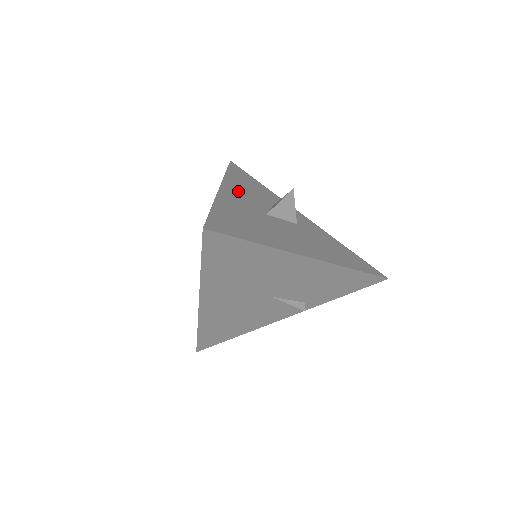
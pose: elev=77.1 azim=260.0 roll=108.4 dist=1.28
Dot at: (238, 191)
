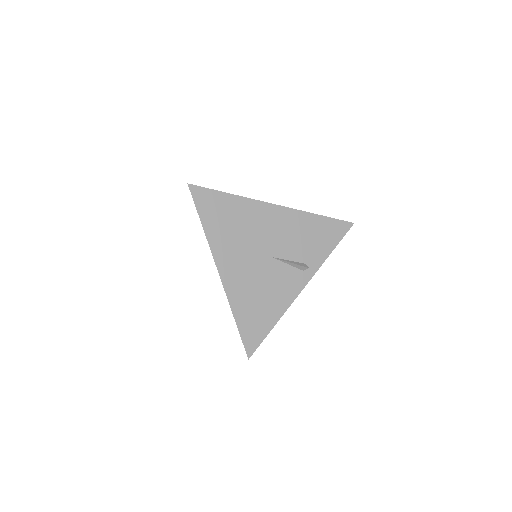
Dot at: occluded
